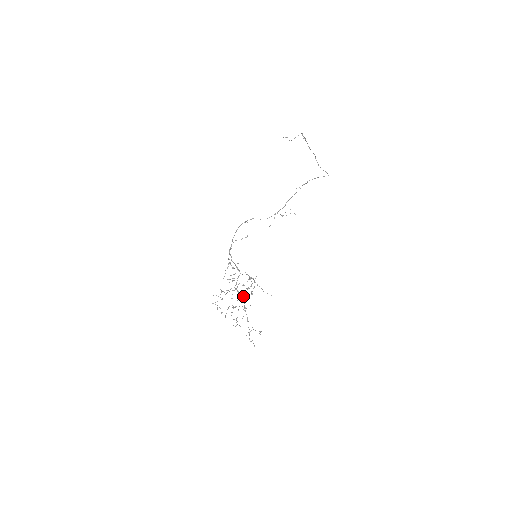
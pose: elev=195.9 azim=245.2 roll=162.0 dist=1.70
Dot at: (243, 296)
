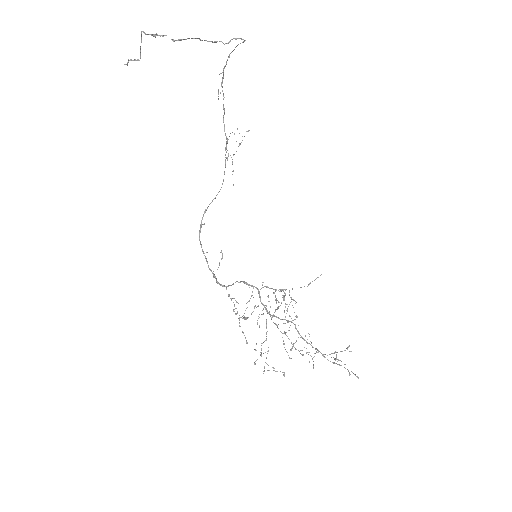
Dot at: (288, 322)
